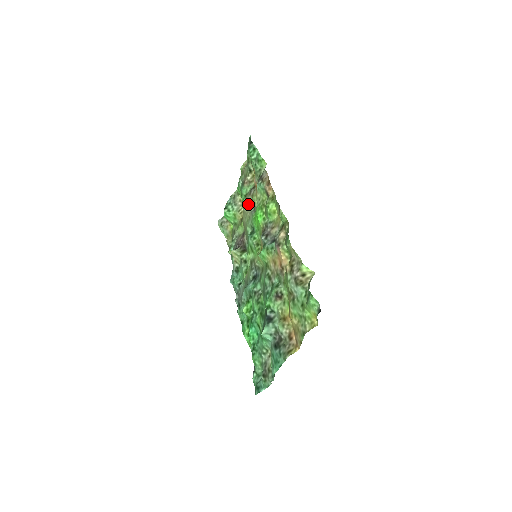
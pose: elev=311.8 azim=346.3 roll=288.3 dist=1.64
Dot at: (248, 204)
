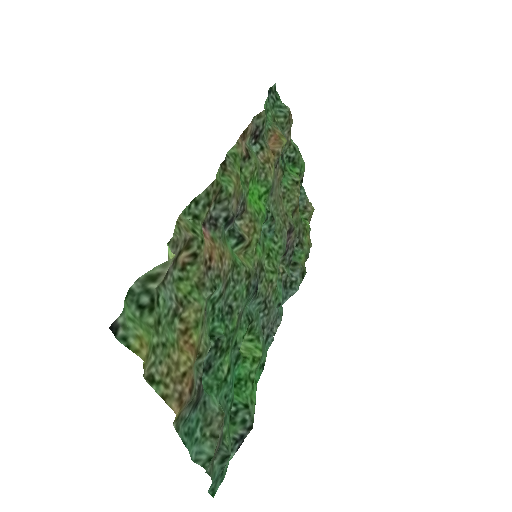
Dot at: (276, 183)
